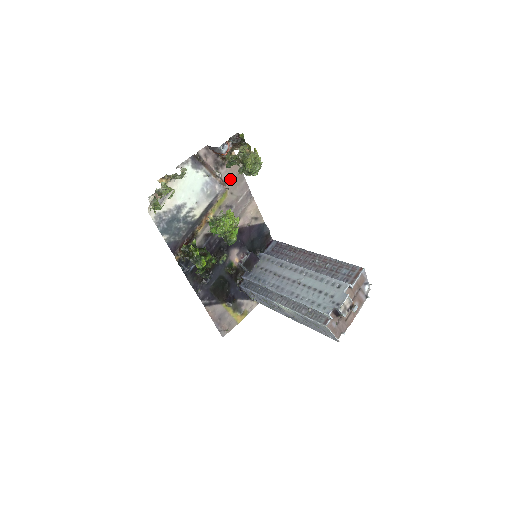
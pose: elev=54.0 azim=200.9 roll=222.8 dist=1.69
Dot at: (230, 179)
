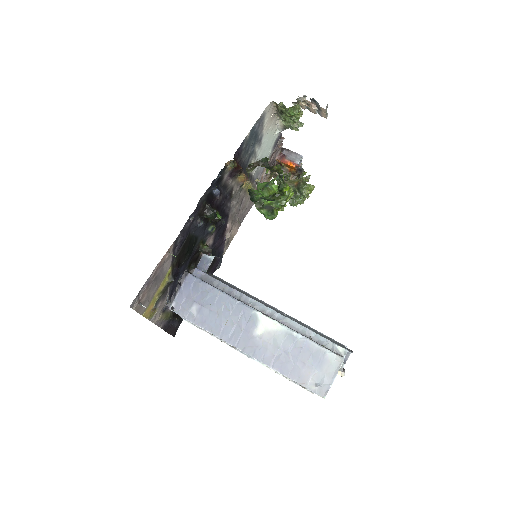
Dot at: occluded
